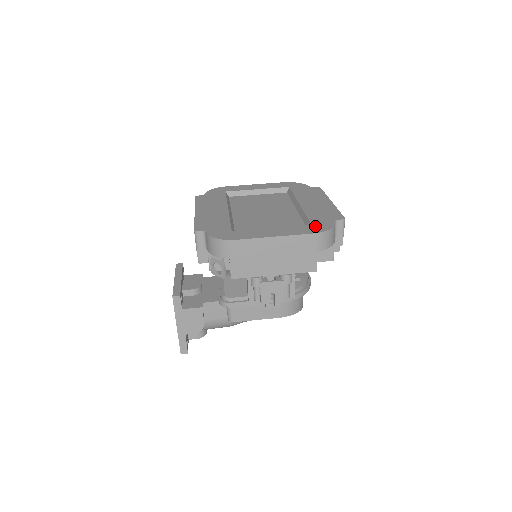
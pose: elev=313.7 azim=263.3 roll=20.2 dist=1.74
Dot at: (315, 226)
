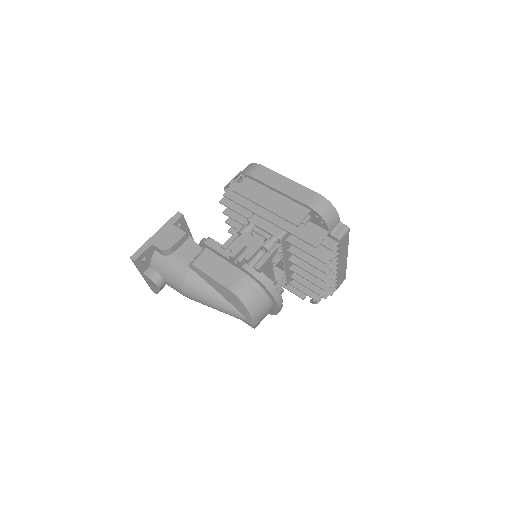
Dot at: occluded
